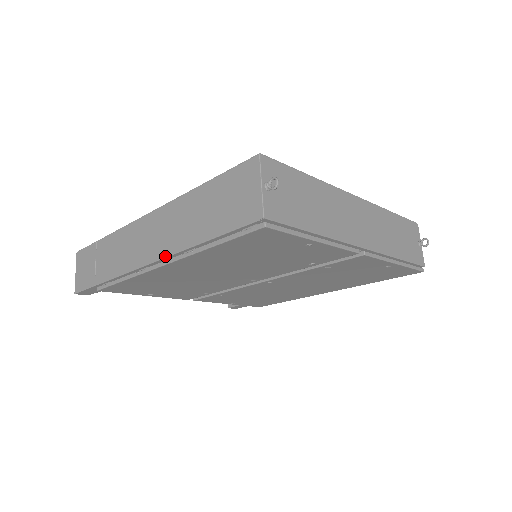
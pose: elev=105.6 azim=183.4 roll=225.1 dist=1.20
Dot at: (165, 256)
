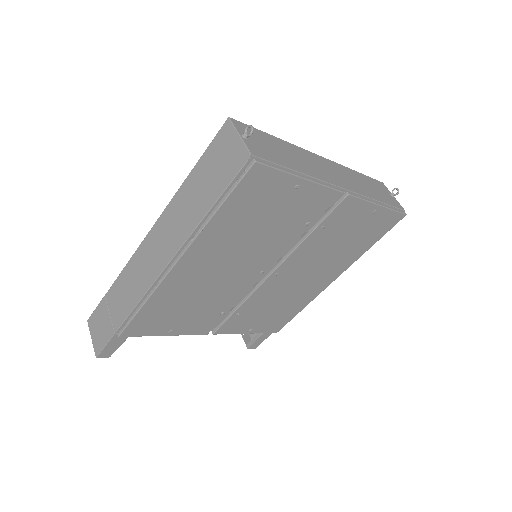
Dot at: (175, 252)
